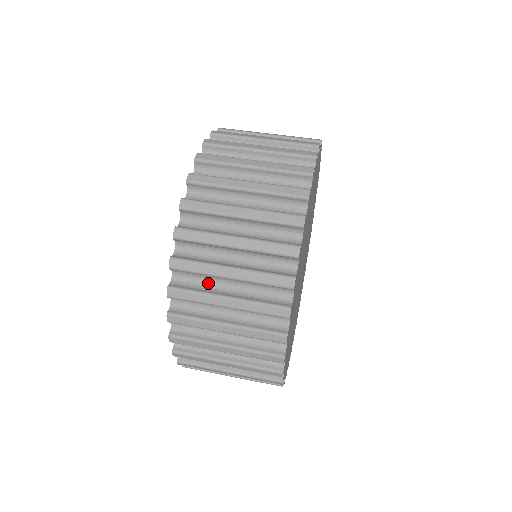
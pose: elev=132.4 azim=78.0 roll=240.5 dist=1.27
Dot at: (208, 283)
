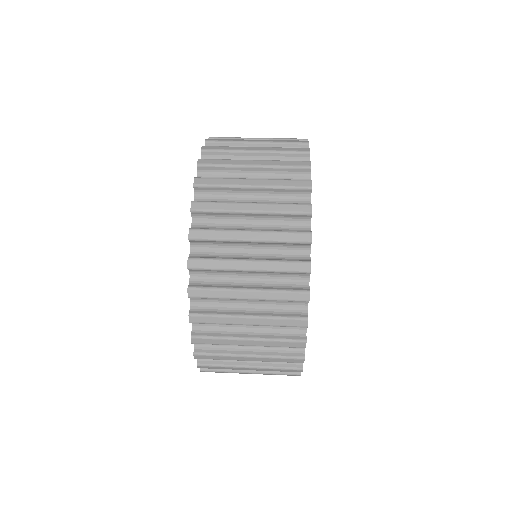
Dot at: (227, 326)
